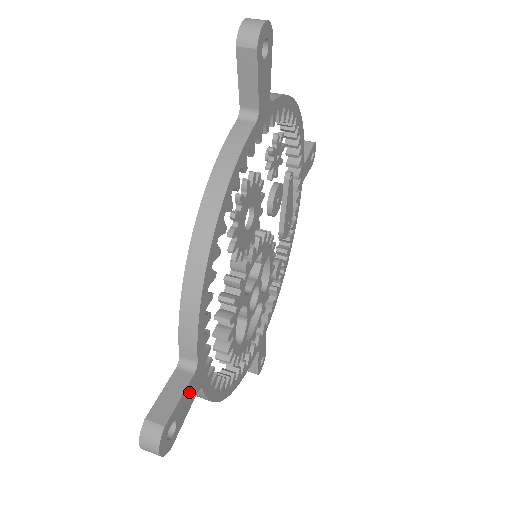
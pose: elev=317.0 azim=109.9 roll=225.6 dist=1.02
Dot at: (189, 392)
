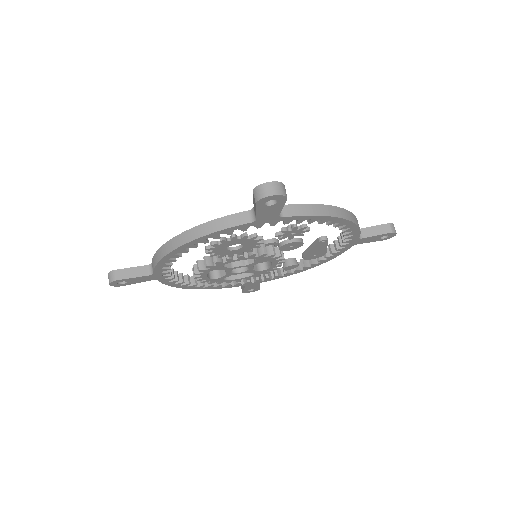
Dot at: (143, 278)
